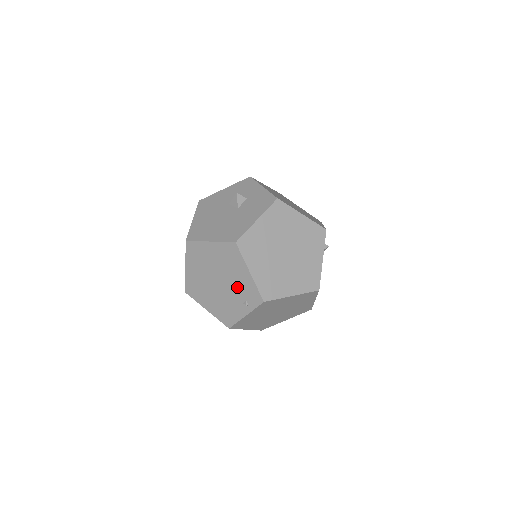
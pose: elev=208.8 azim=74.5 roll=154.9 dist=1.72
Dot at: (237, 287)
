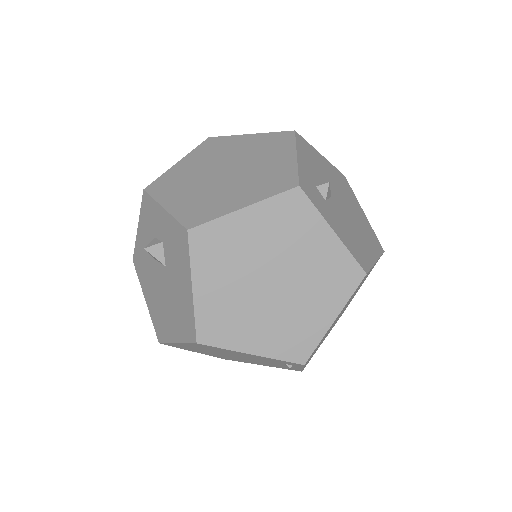
Dot at: (259, 359)
